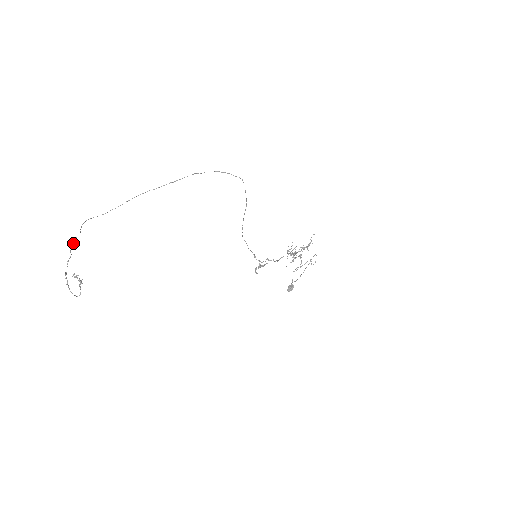
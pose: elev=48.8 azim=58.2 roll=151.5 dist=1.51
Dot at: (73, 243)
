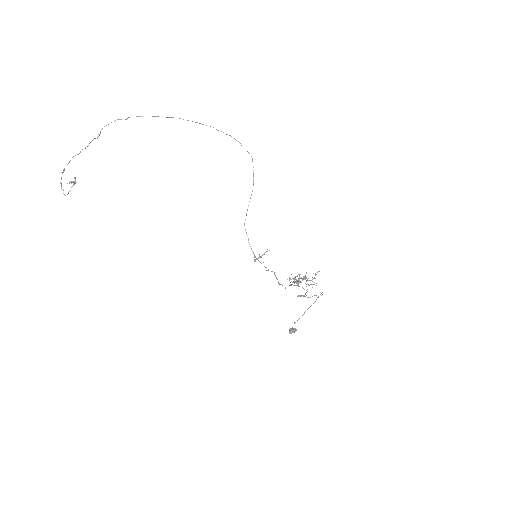
Dot at: (87, 146)
